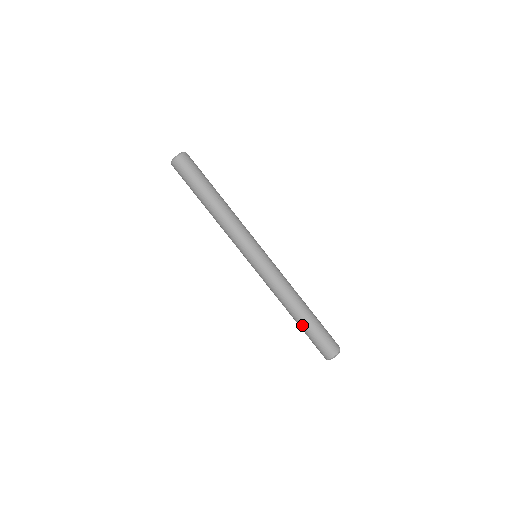
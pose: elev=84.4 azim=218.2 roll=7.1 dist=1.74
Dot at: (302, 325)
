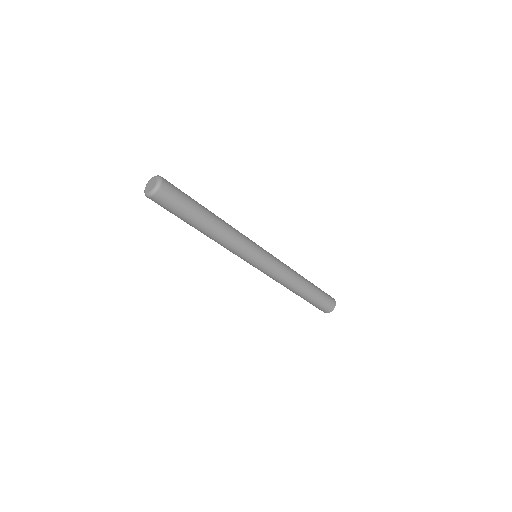
Dot at: occluded
